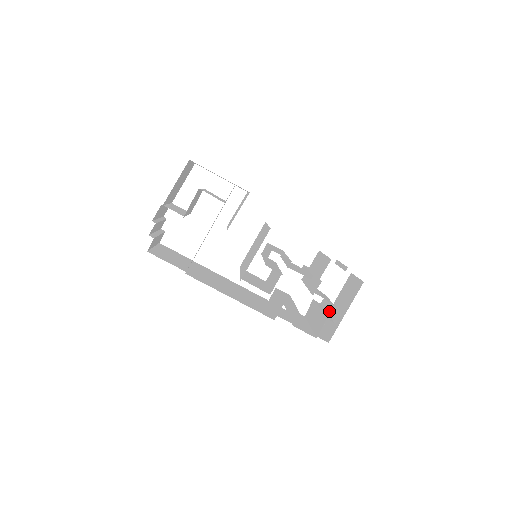
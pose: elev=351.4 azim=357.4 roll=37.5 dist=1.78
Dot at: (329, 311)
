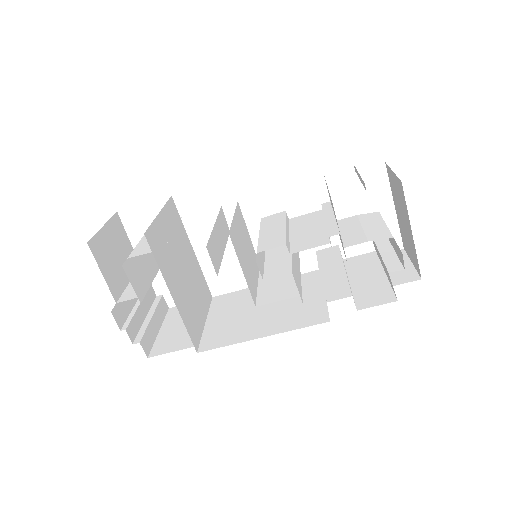
Dot at: (391, 243)
